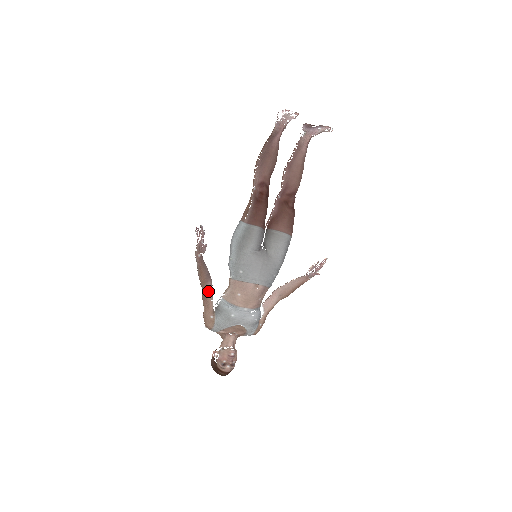
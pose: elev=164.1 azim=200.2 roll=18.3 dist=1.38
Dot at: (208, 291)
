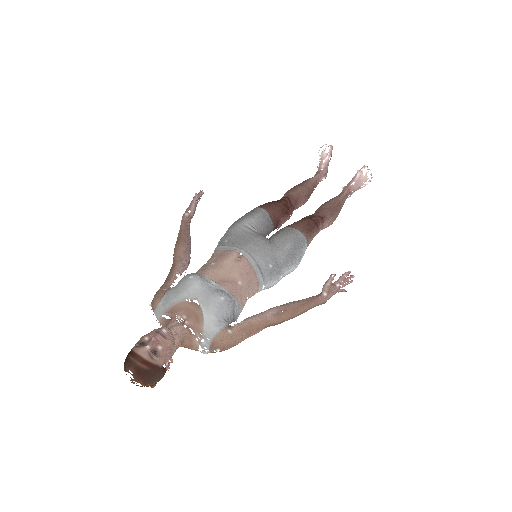
Dot at: (178, 263)
